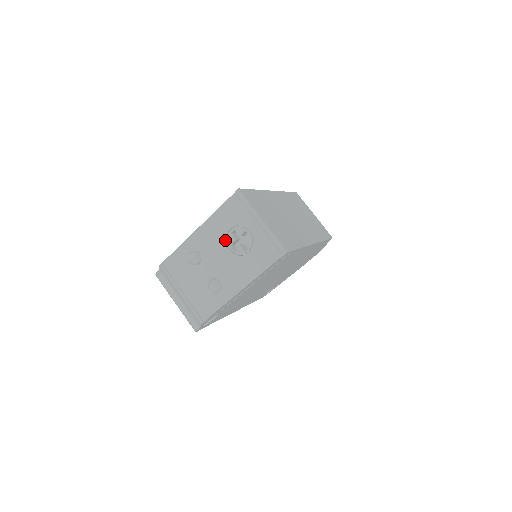
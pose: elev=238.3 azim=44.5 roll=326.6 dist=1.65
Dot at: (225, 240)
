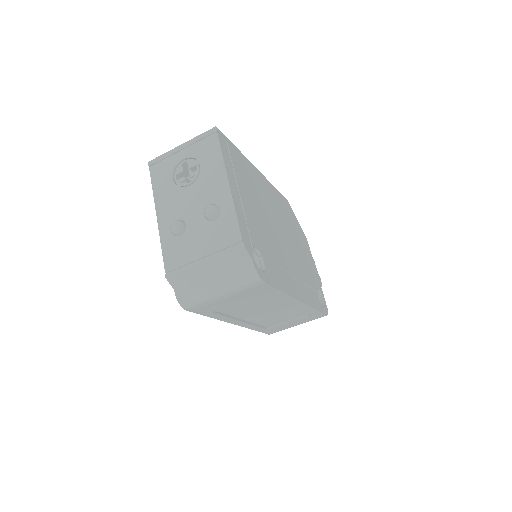
Dot at: (179, 188)
